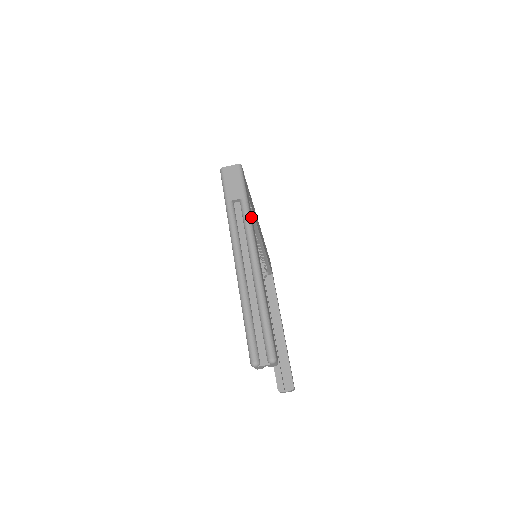
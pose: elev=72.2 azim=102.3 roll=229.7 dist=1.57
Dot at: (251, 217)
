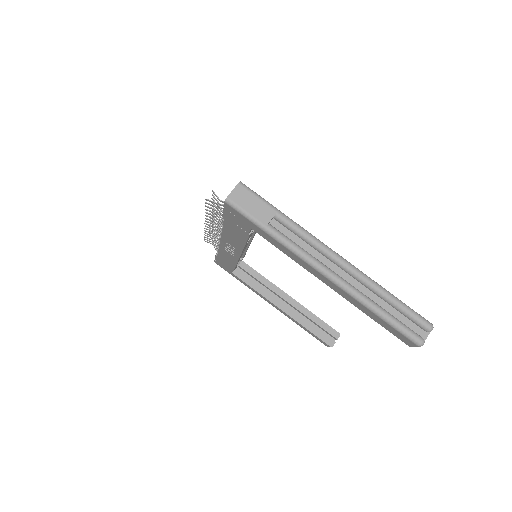
Dot at: occluded
